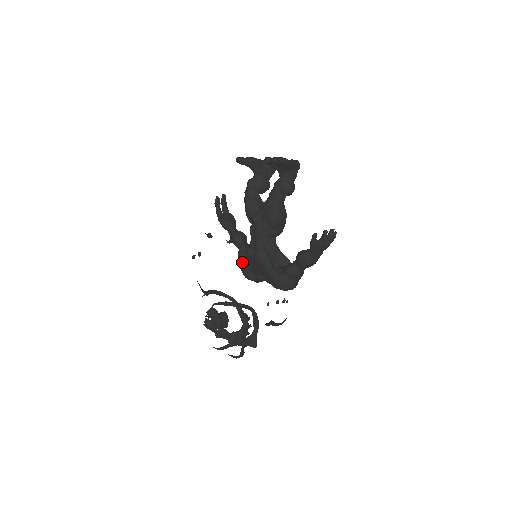
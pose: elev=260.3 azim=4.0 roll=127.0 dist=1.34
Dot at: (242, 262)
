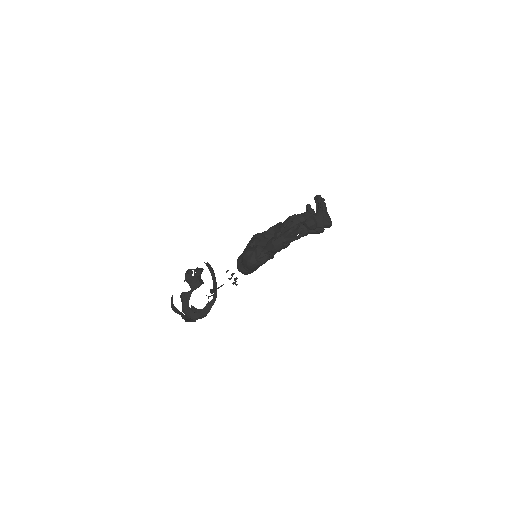
Dot at: occluded
